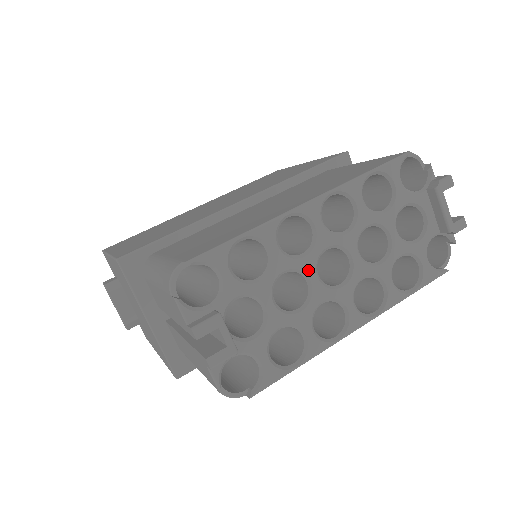
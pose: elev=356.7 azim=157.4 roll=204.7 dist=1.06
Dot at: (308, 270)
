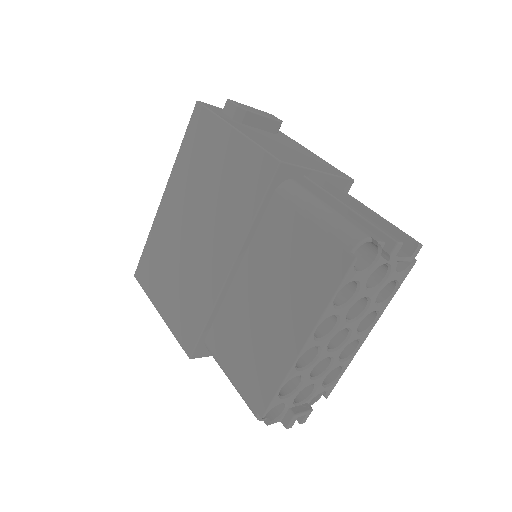
Dot at: (325, 357)
